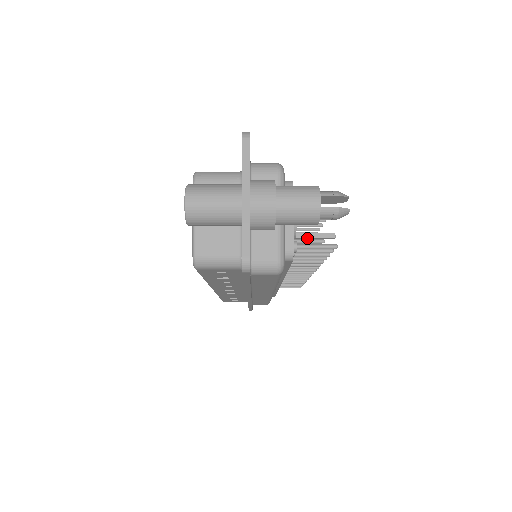
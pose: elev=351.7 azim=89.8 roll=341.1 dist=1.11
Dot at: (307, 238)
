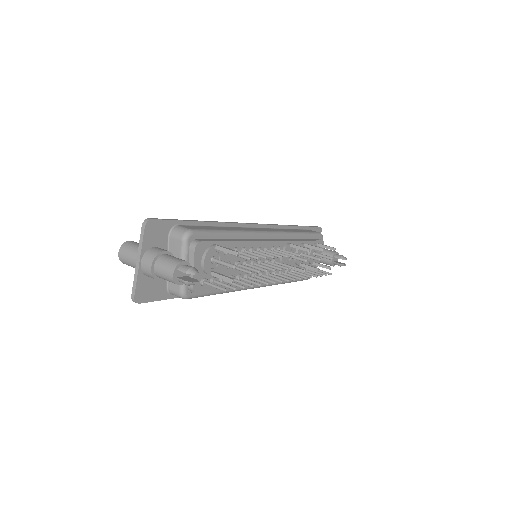
Dot at: (218, 277)
